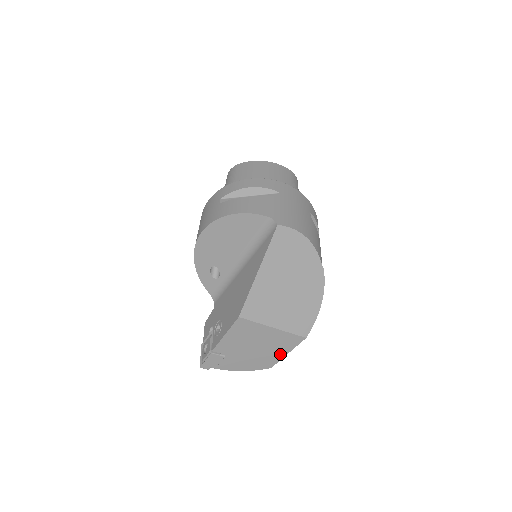
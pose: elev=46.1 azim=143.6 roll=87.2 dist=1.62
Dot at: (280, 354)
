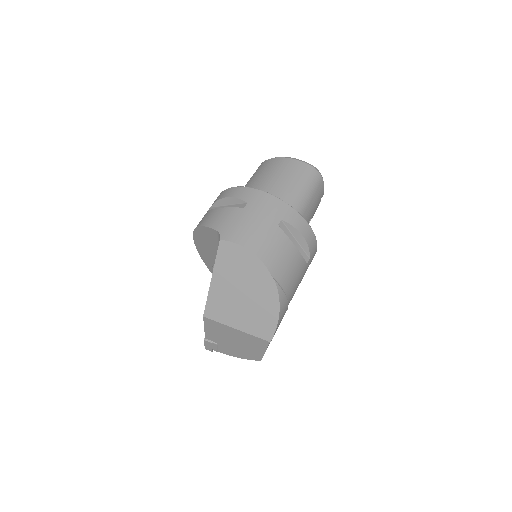
Dot at: (259, 351)
